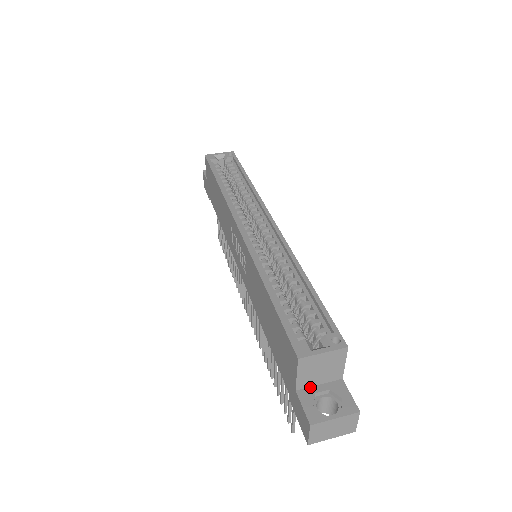
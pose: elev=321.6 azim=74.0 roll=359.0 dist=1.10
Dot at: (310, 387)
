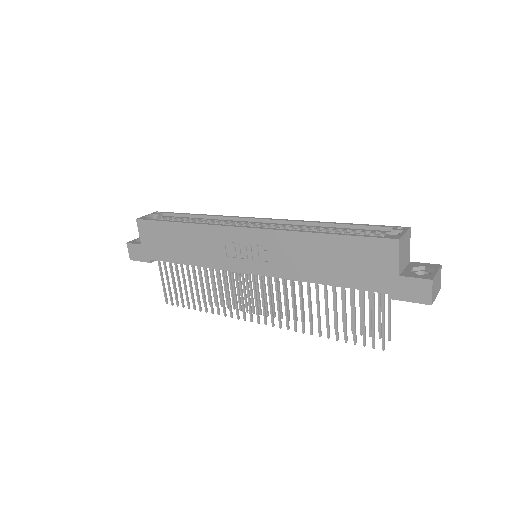
Dot at: (403, 271)
